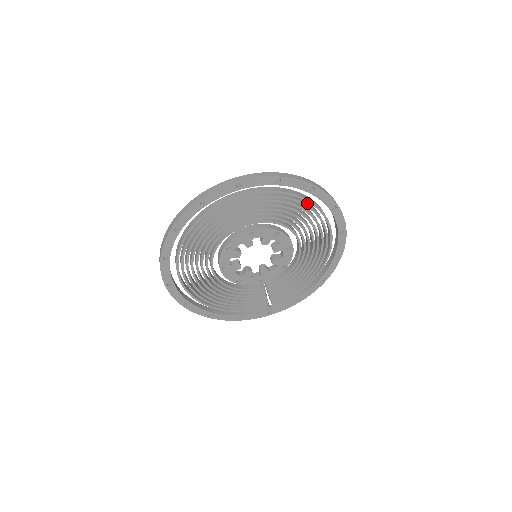
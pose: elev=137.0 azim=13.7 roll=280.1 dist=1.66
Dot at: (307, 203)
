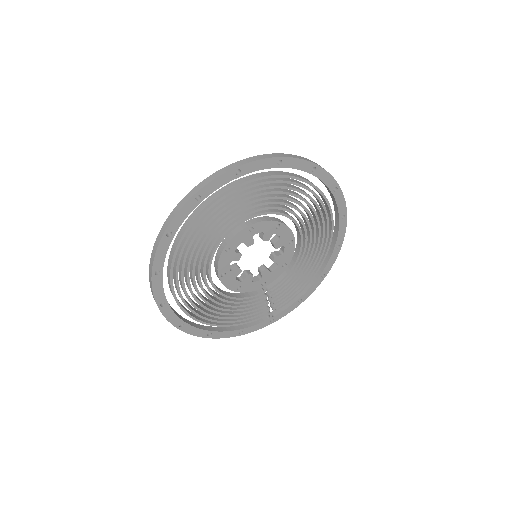
Dot at: (307, 187)
